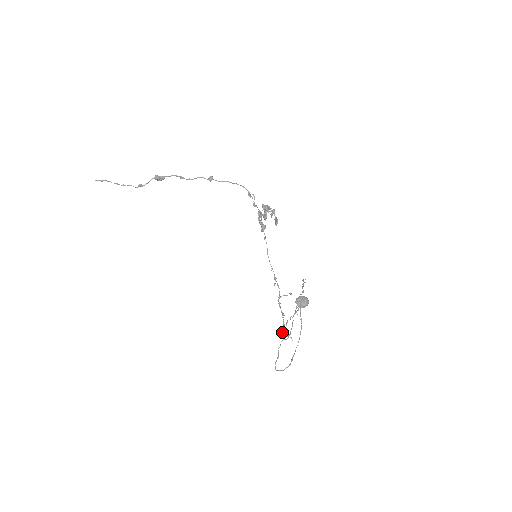
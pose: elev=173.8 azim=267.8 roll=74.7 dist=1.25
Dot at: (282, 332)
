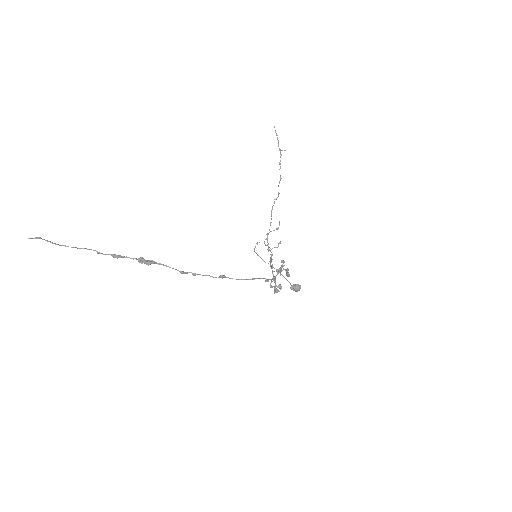
Dot at: occluded
